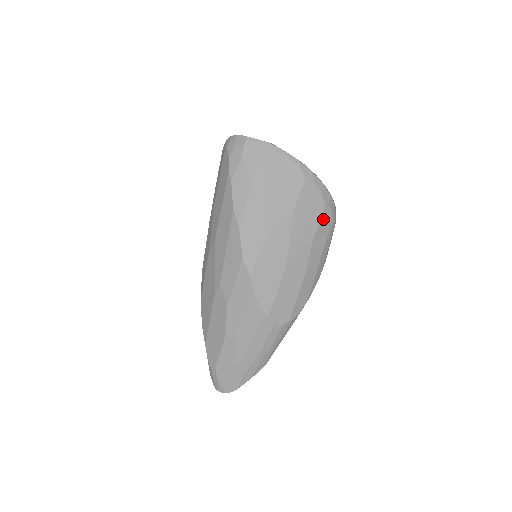
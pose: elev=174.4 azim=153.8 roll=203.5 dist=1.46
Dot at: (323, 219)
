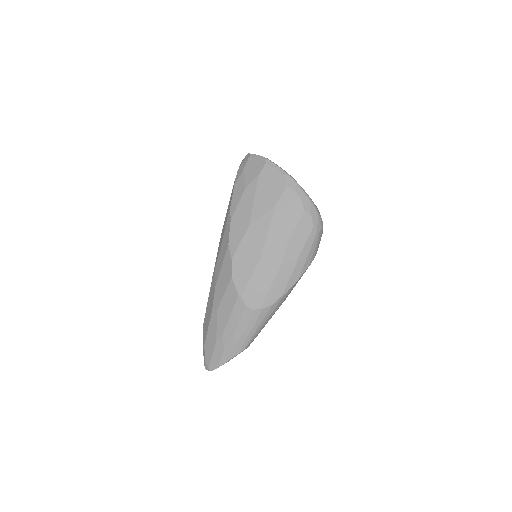
Dot at: (302, 223)
